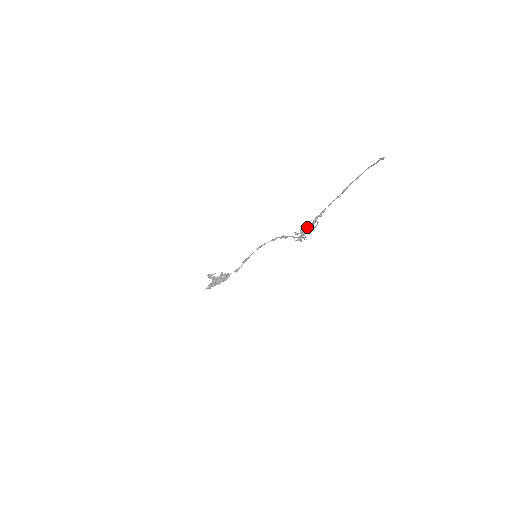
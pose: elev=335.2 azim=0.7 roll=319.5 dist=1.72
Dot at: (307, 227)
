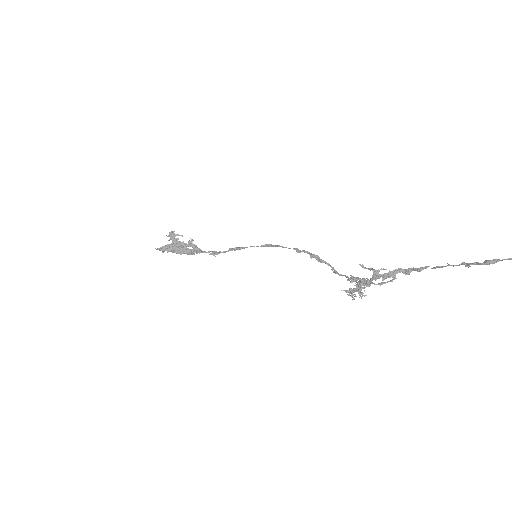
Dot at: occluded
